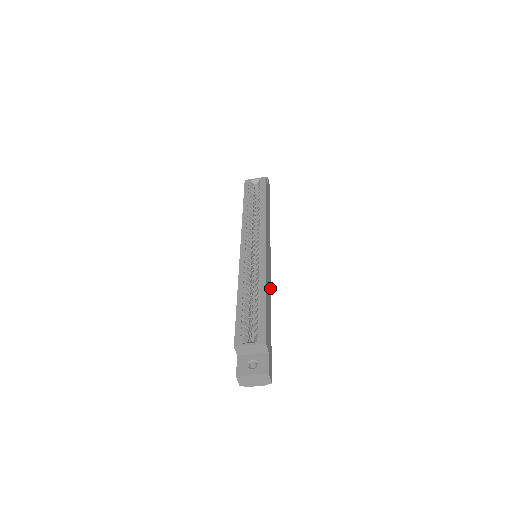
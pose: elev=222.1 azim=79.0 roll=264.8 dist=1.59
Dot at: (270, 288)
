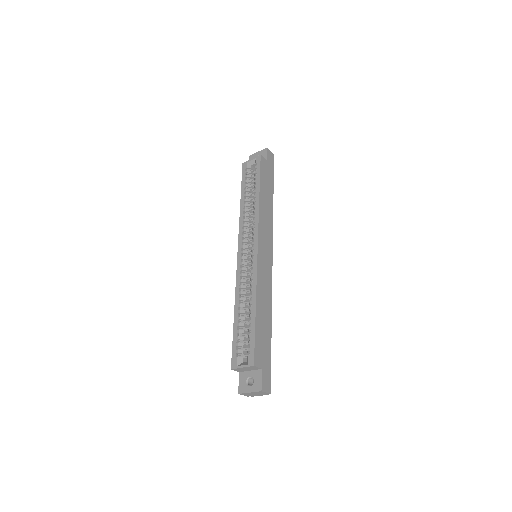
Dot at: (270, 290)
